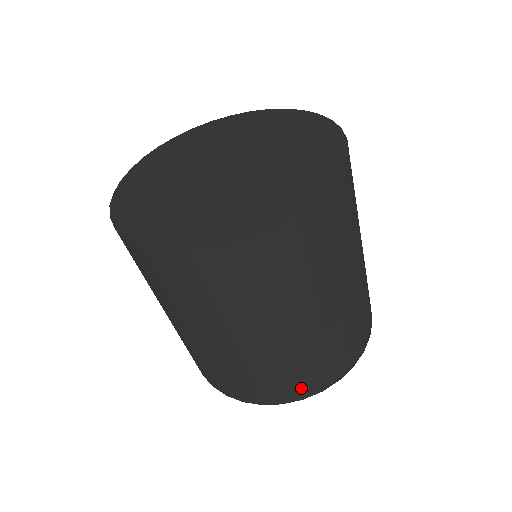
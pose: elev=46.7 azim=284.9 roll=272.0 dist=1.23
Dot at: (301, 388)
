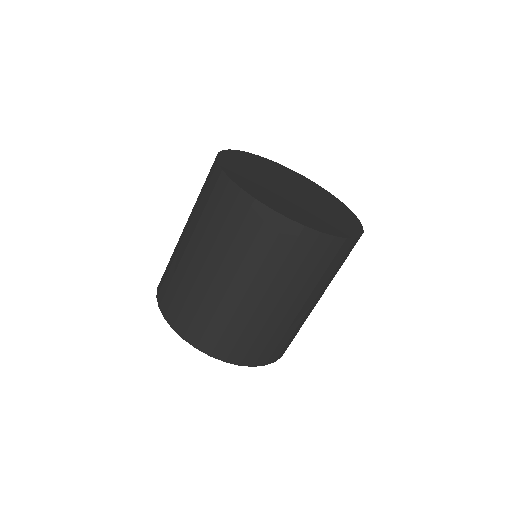
Dot at: (233, 352)
